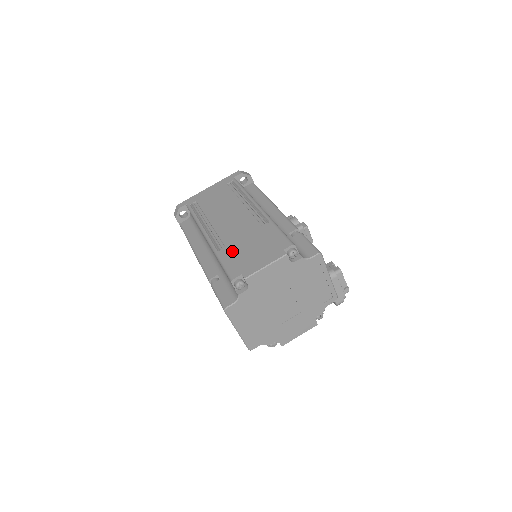
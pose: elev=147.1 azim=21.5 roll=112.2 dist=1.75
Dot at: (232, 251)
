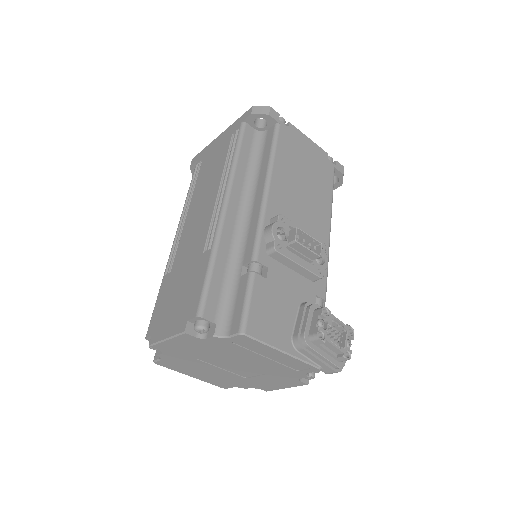
Dot at: (168, 284)
